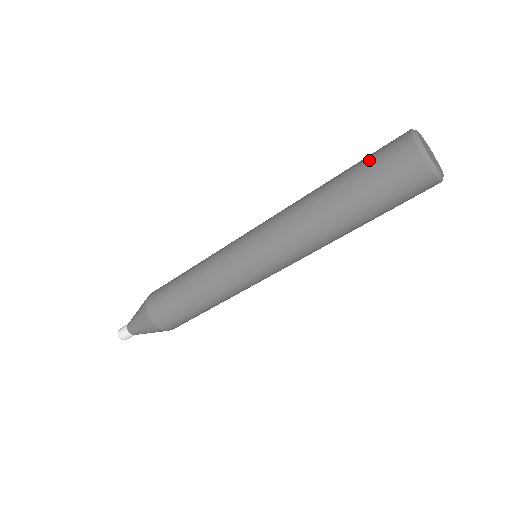
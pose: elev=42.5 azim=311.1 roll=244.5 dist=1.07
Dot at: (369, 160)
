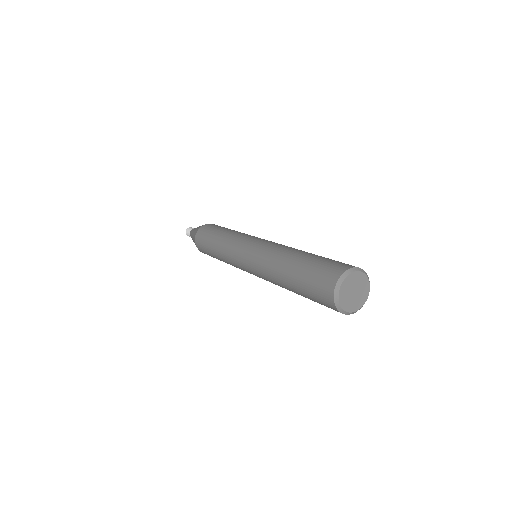
Dot at: (310, 280)
